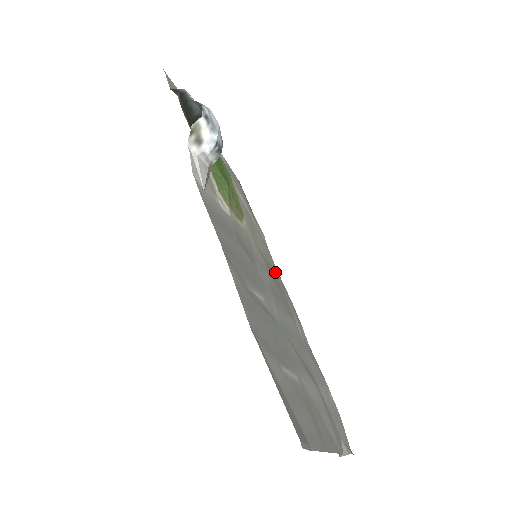
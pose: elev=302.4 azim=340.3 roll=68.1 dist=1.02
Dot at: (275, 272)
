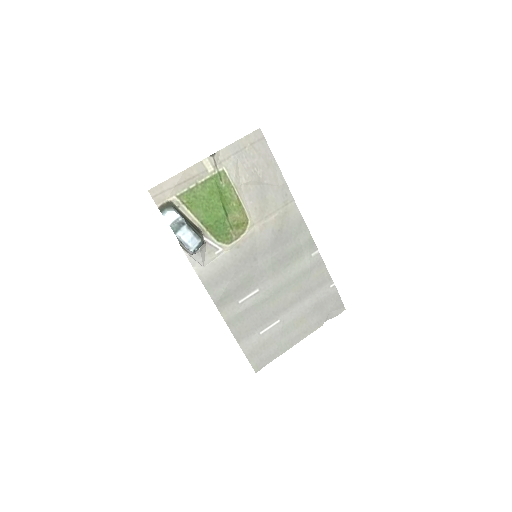
Dot at: (292, 220)
